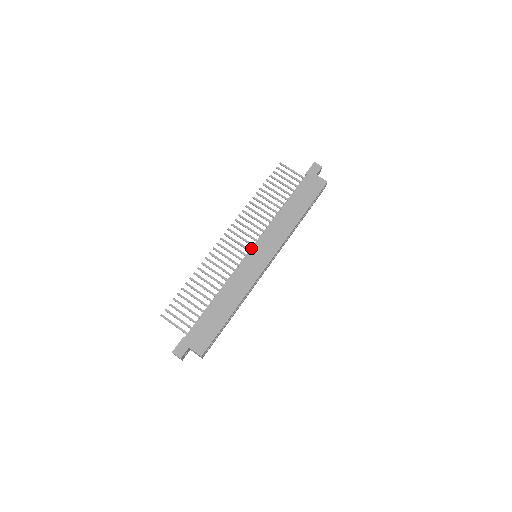
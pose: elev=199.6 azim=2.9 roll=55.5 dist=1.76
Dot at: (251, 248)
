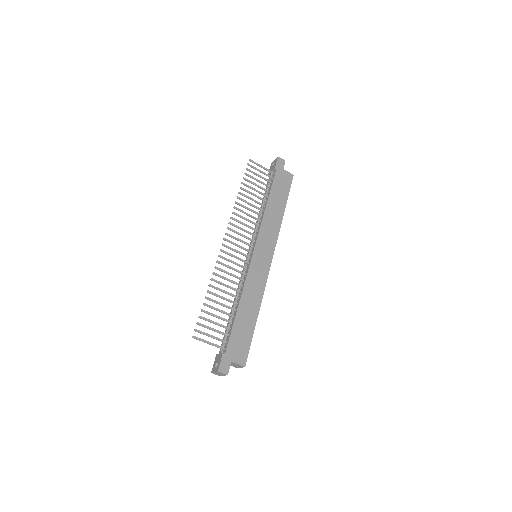
Dot at: (250, 249)
